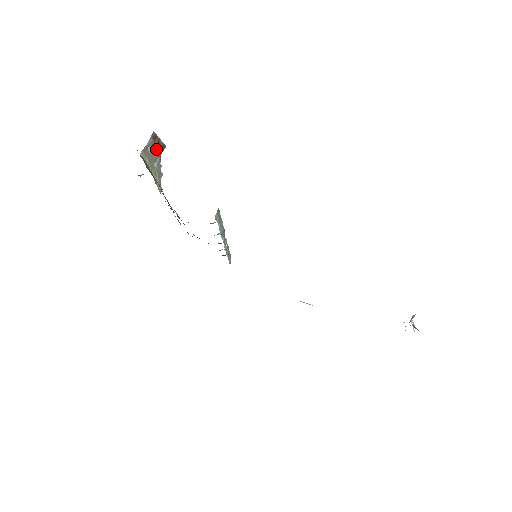
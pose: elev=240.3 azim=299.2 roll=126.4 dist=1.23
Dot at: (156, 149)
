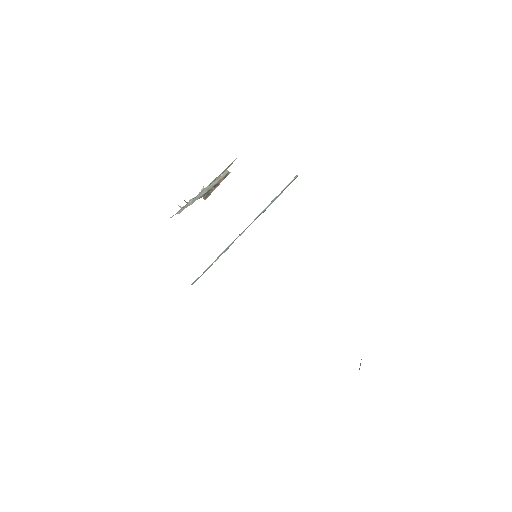
Dot at: (213, 185)
